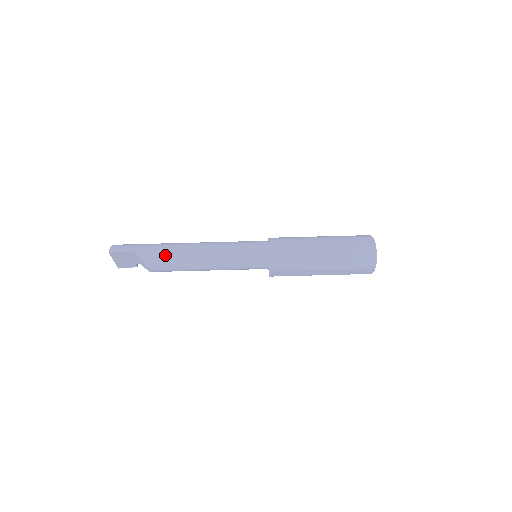
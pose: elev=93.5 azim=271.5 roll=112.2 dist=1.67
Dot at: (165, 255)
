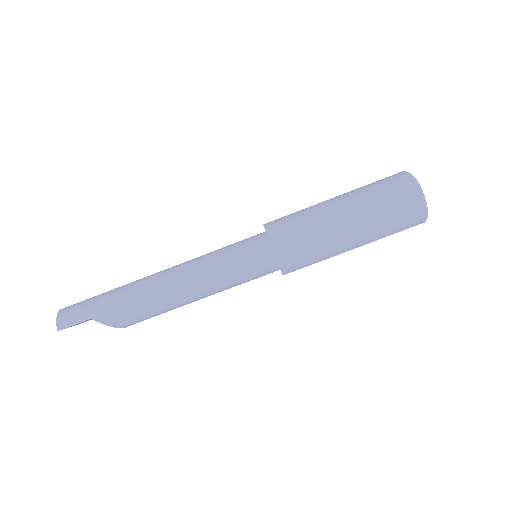
Dot at: (134, 308)
